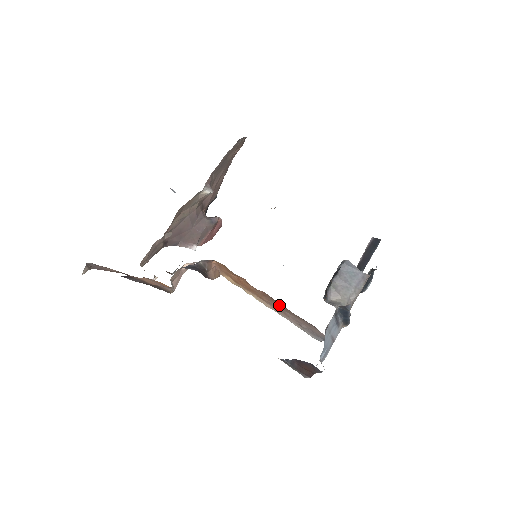
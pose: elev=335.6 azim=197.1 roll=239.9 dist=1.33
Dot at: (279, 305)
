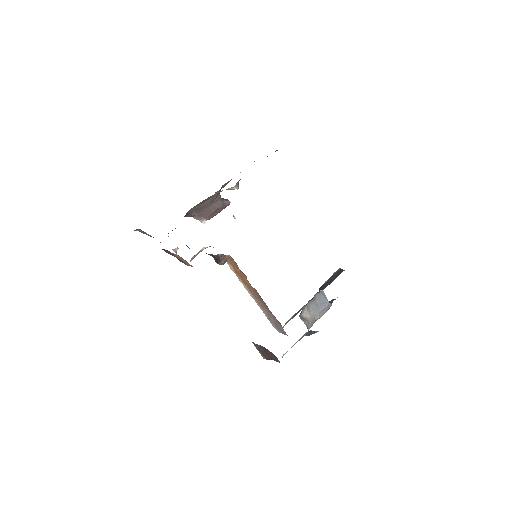
Dot at: (262, 301)
